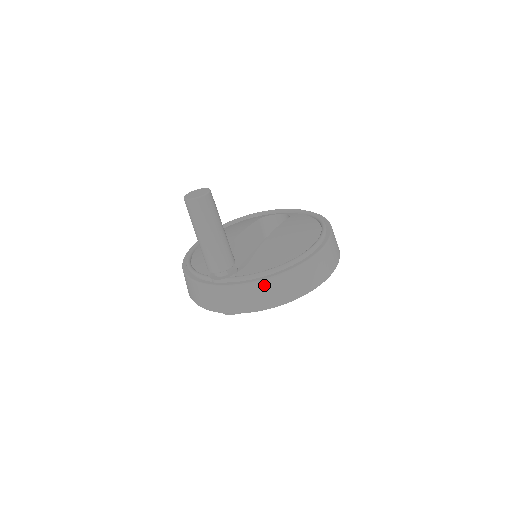
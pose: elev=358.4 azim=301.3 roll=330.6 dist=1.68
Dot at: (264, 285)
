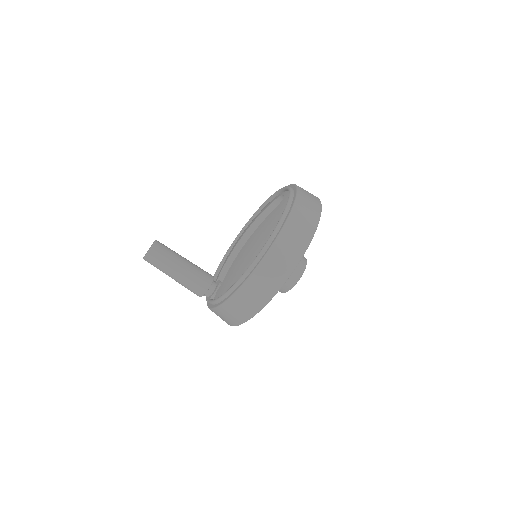
Dot at: (220, 311)
